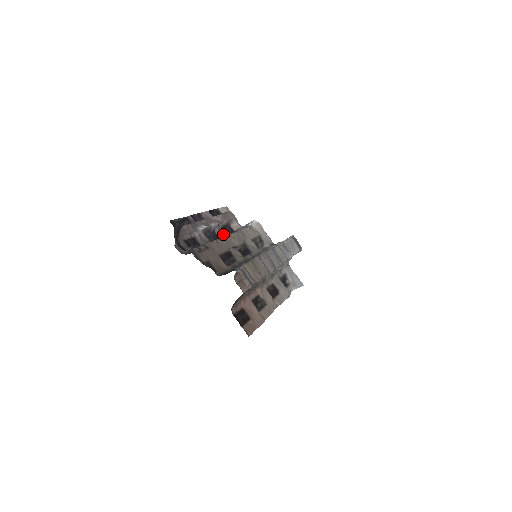
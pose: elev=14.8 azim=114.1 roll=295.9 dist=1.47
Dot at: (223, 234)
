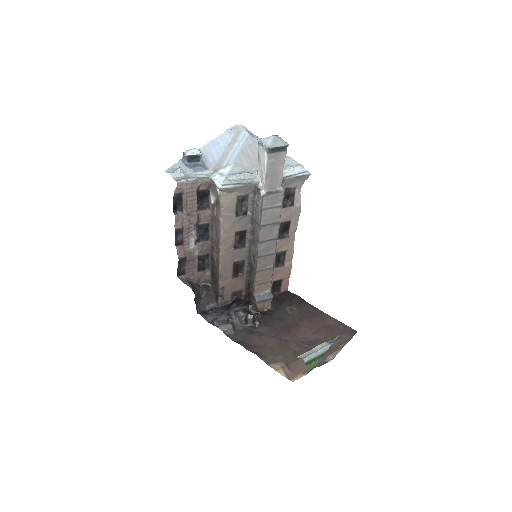
Dot at: (205, 213)
